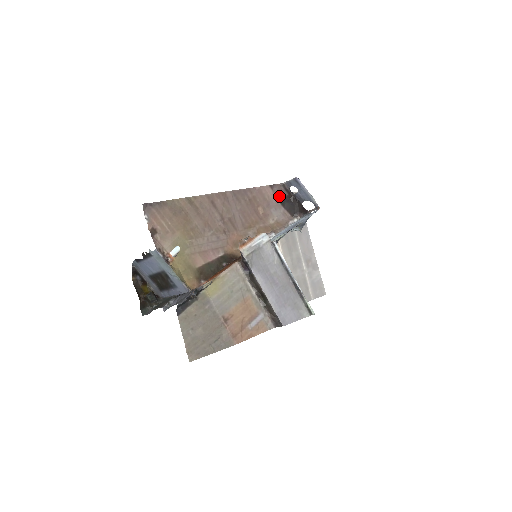
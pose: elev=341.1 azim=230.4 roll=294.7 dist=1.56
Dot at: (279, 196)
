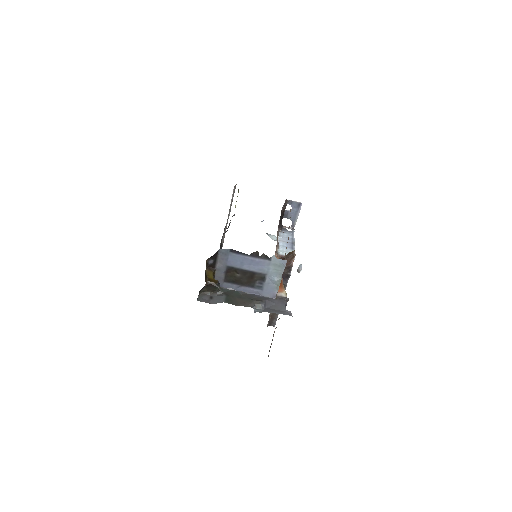
Dot at: occluded
